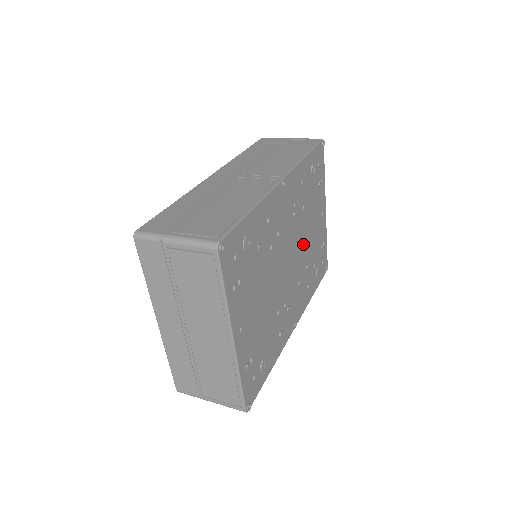
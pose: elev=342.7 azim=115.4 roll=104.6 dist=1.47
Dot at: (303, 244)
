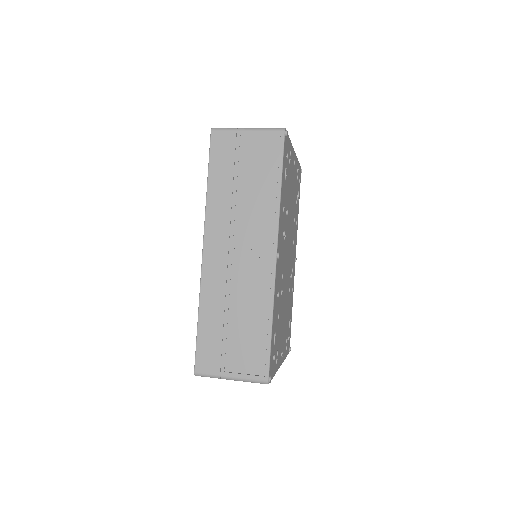
Dot at: (290, 223)
